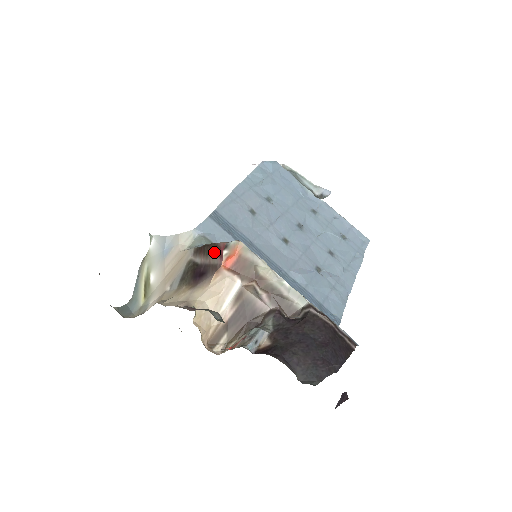
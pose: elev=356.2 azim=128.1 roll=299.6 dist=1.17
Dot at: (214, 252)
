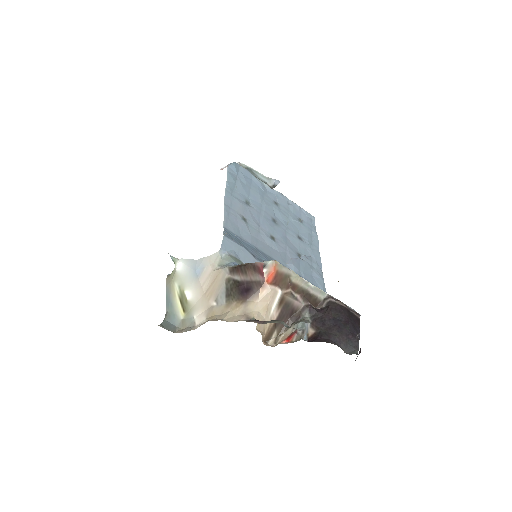
Dot at: (253, 271)
